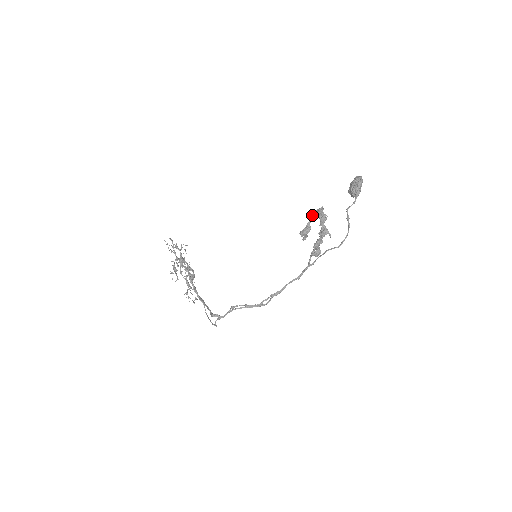
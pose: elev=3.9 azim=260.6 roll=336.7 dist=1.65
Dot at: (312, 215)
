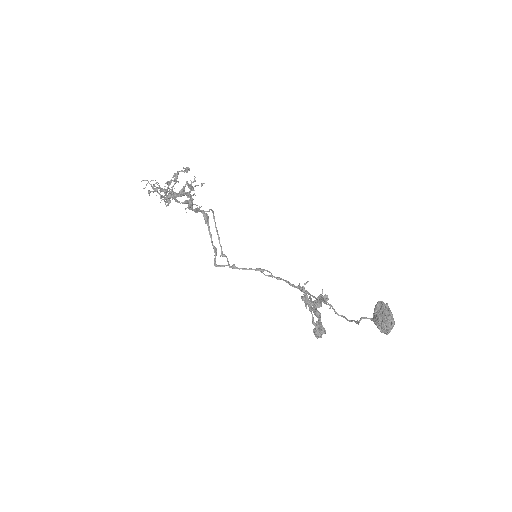
Dot at: occluded
